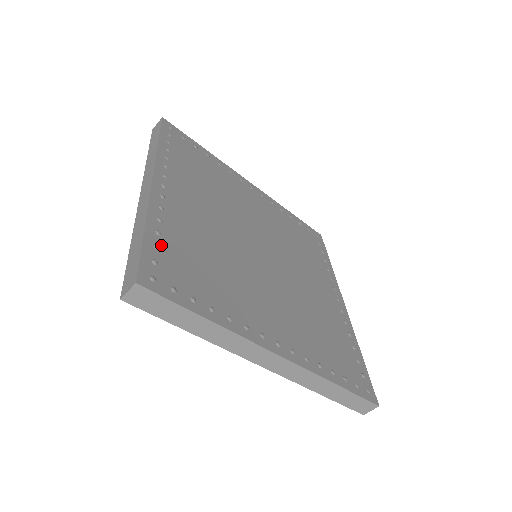
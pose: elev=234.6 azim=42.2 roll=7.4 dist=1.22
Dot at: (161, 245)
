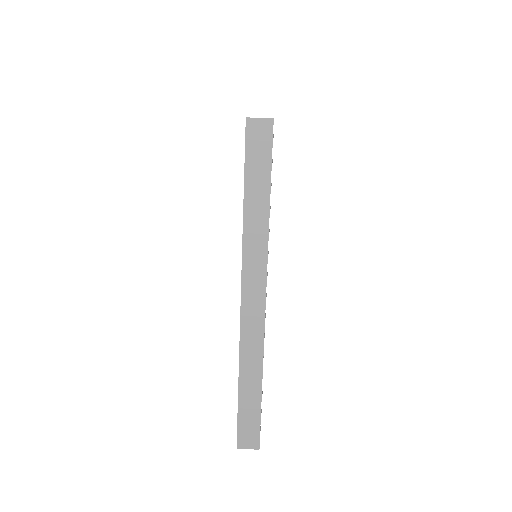
Dot at: occluded
